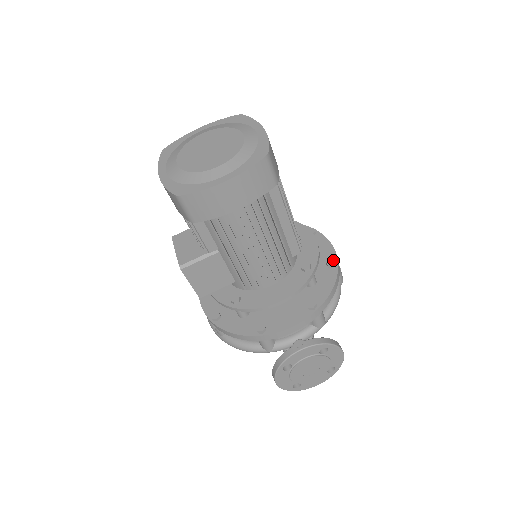
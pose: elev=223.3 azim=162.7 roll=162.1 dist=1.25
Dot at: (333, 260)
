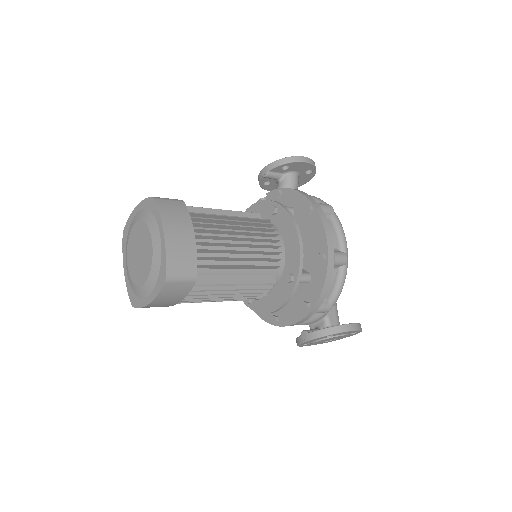
Dot at: (322, 256)
